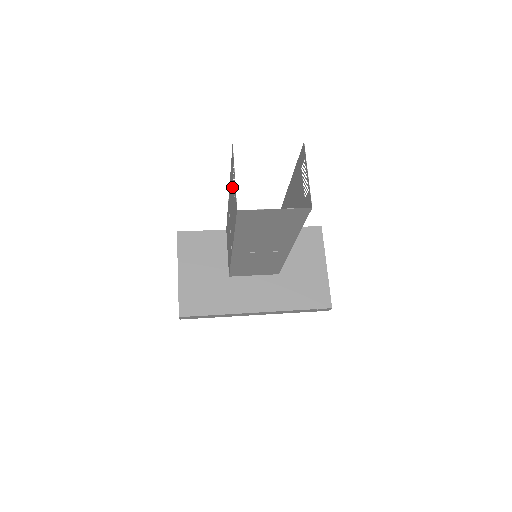
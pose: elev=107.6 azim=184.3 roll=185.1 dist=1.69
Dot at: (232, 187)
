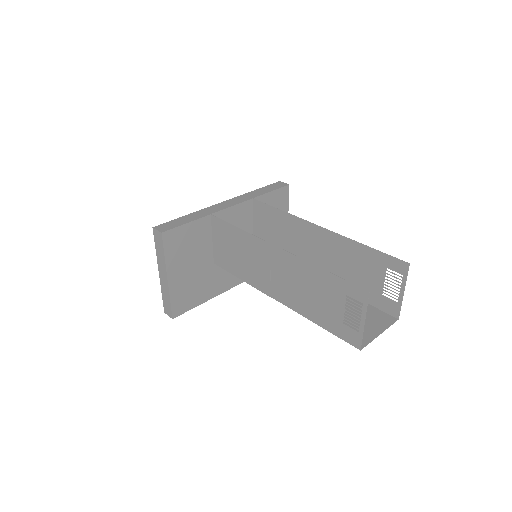
Dot at: (330, 296)
